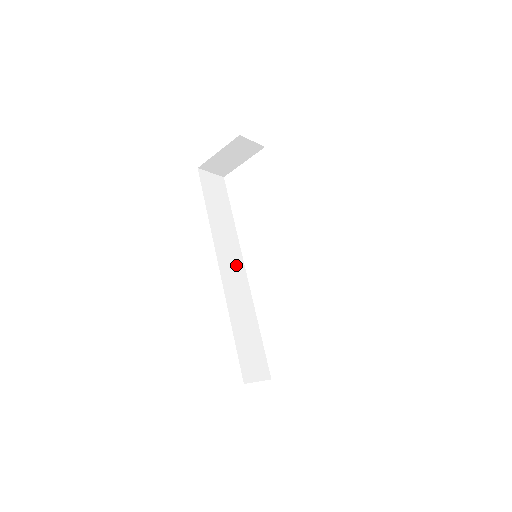
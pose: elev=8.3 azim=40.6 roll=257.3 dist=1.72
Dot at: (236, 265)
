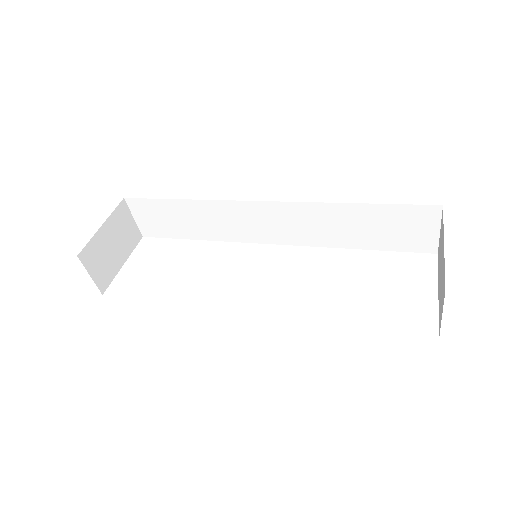
Dot at: occluded
